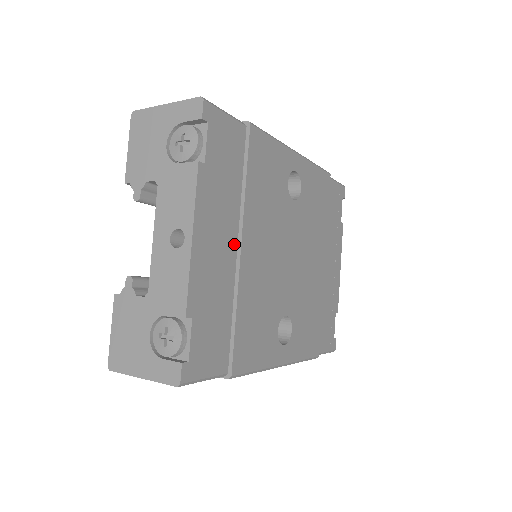
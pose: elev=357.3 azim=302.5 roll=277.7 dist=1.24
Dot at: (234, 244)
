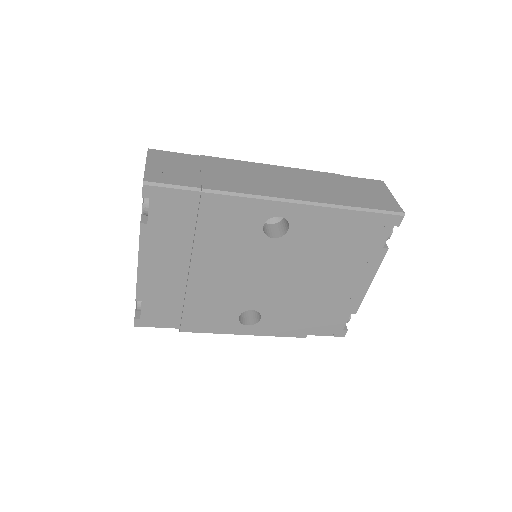
Dot at: (185, 267)
